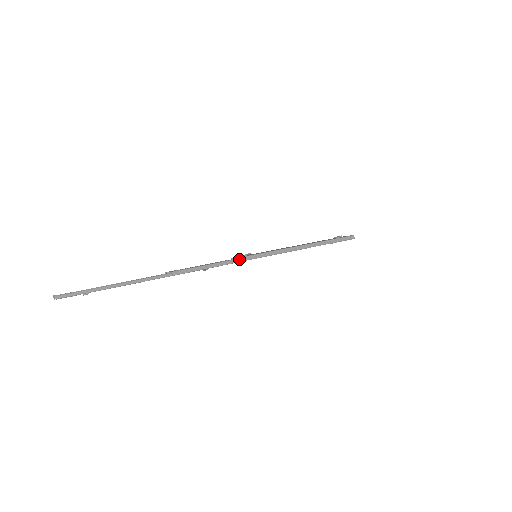
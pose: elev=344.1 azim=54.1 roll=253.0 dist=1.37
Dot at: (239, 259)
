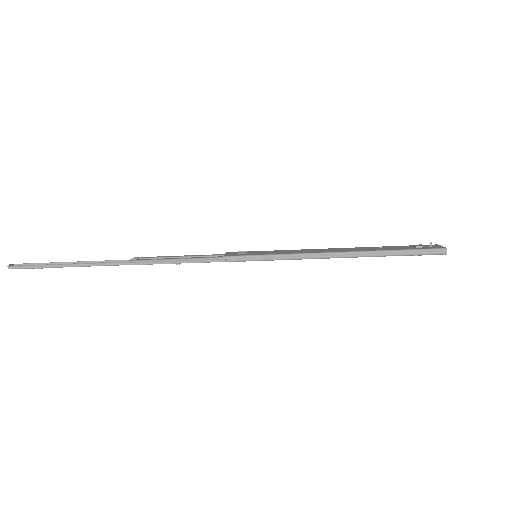
Dot at: (221, 258)
